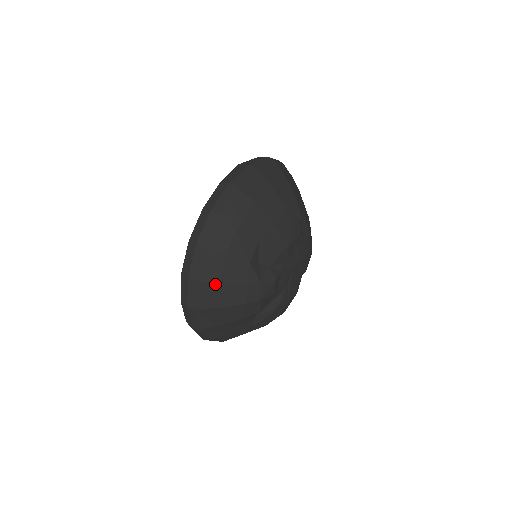
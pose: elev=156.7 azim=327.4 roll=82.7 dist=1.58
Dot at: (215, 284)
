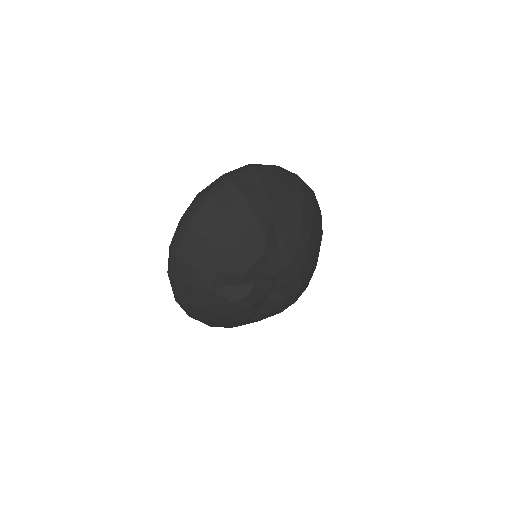
Dot at: (194, 306)
